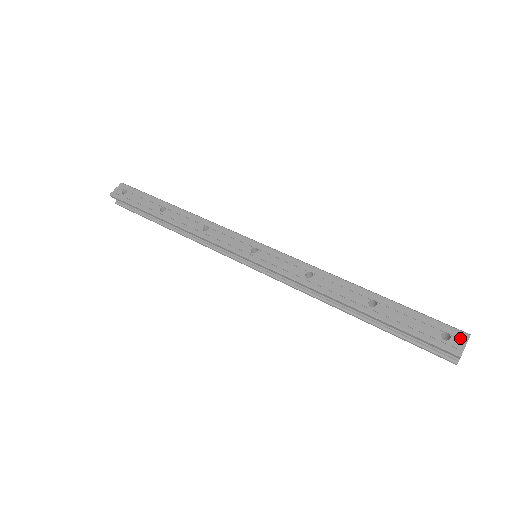
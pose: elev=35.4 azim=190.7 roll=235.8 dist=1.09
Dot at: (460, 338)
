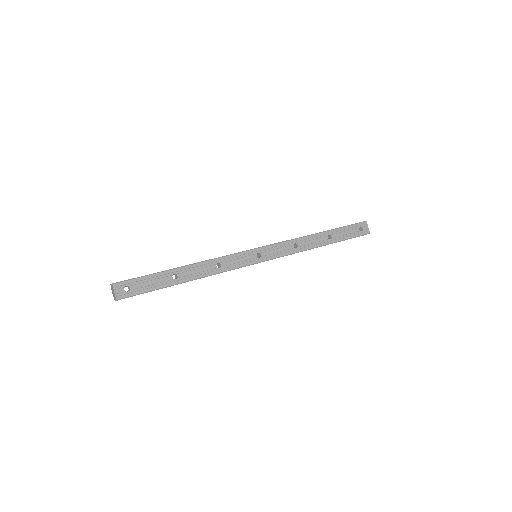
Dot at: (365, 226)
